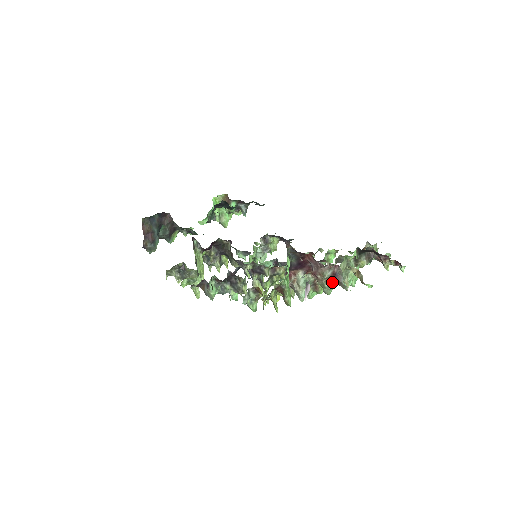
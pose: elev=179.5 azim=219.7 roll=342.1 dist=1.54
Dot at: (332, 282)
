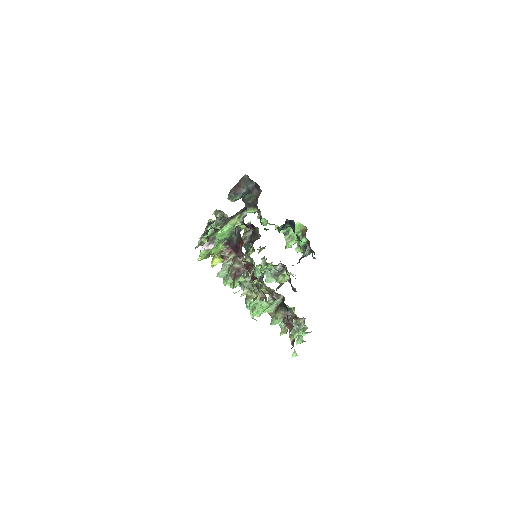
Dot at: (233, 274)
